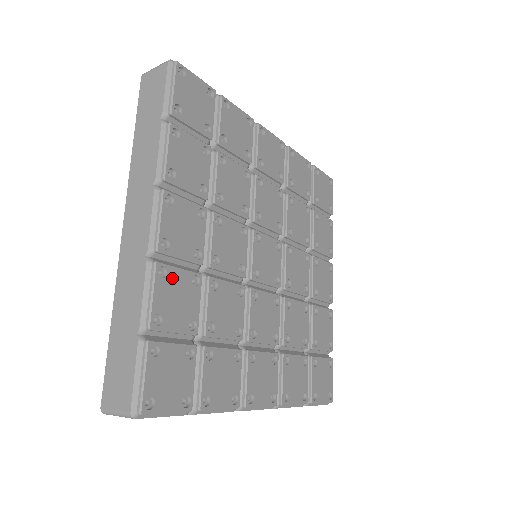
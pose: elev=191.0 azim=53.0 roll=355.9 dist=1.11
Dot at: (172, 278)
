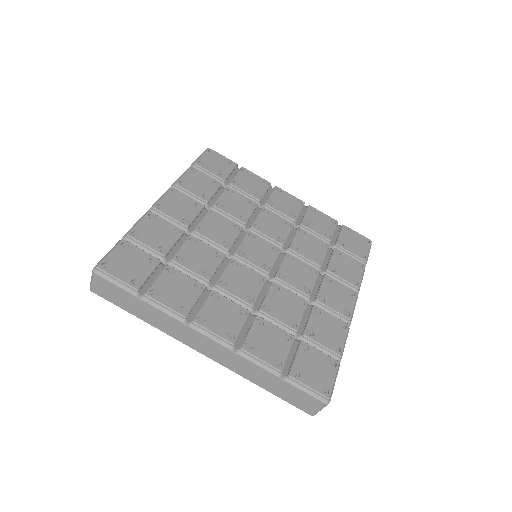
Dot at: (158, 222)
